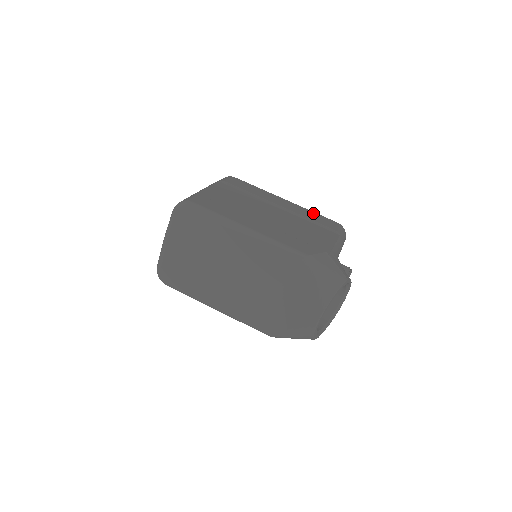
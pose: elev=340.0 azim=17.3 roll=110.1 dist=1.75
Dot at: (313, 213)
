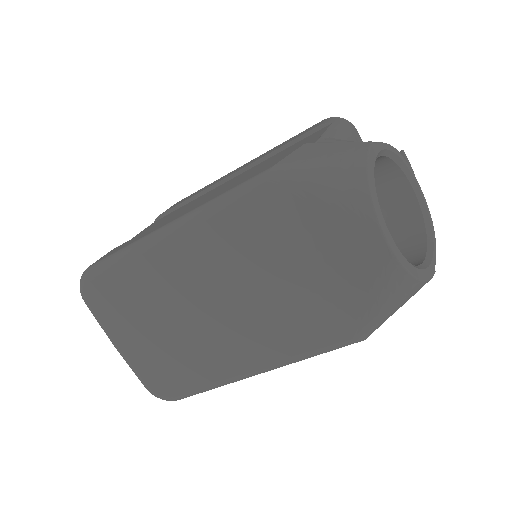
Dot at: (284, 142)
